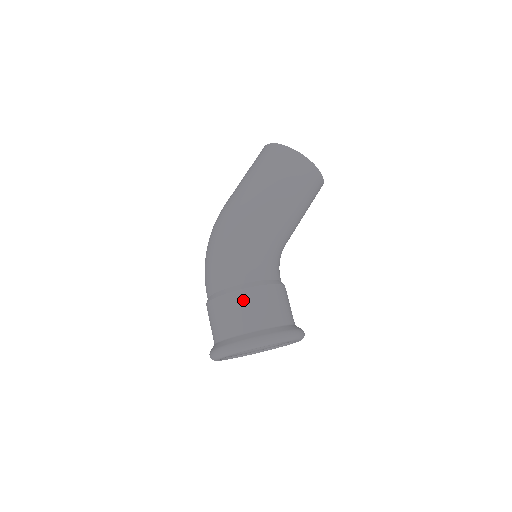
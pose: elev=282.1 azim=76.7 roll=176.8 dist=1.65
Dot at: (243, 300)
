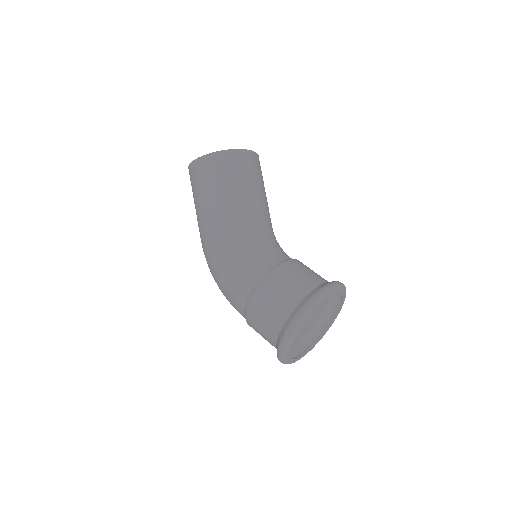
Dot at: (259, 306)
